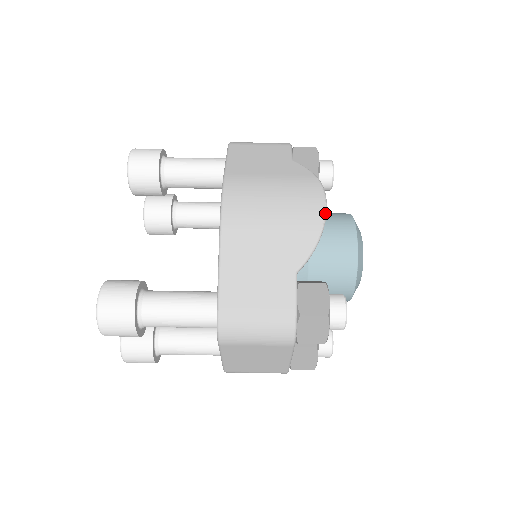
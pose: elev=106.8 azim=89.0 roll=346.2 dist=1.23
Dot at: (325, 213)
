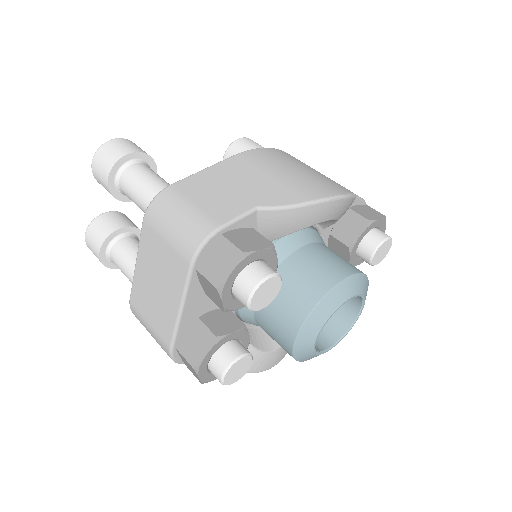
Dot at: (330, 197)
